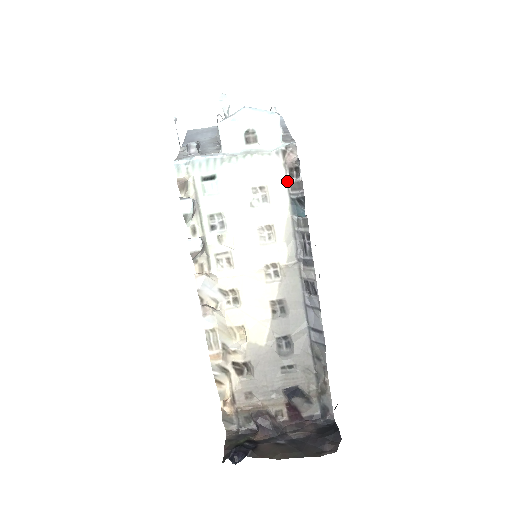
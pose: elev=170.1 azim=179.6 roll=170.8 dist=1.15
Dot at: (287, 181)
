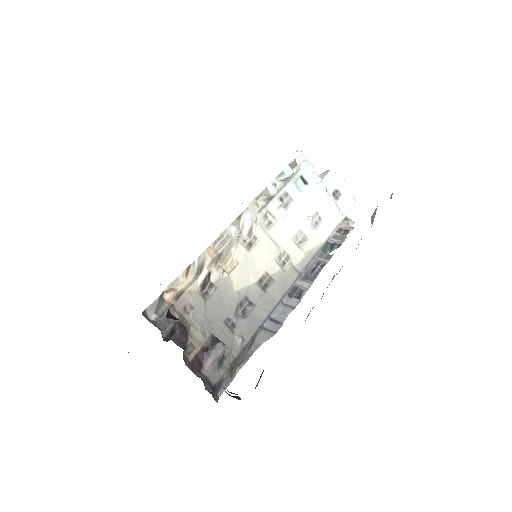
Dot at: (333, 232)
